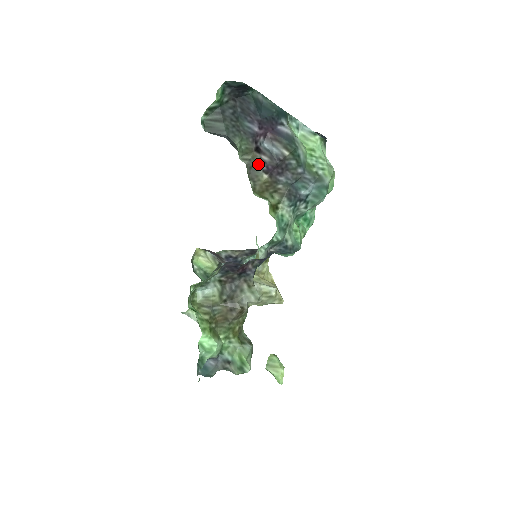
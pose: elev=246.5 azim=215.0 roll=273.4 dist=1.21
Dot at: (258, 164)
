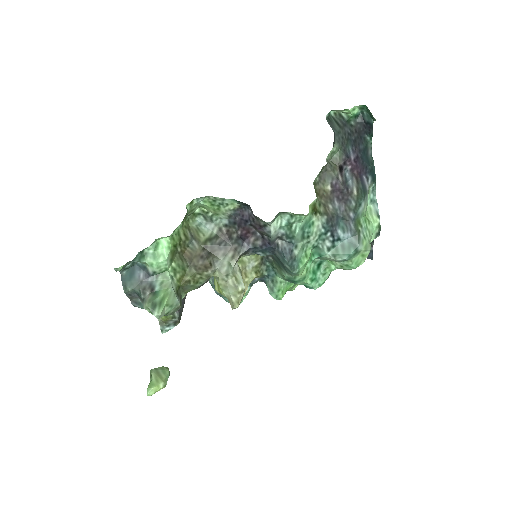
Dot at: (333, 175)
